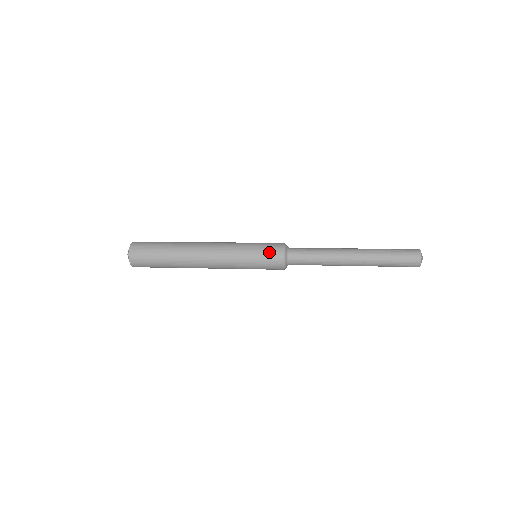
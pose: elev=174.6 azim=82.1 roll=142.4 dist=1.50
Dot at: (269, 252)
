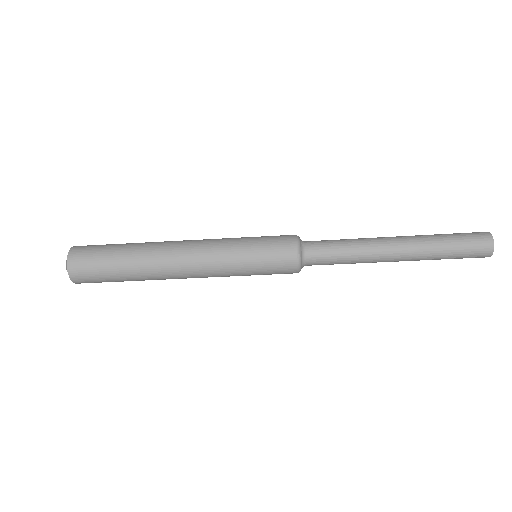
Dot at: (276, 240)
